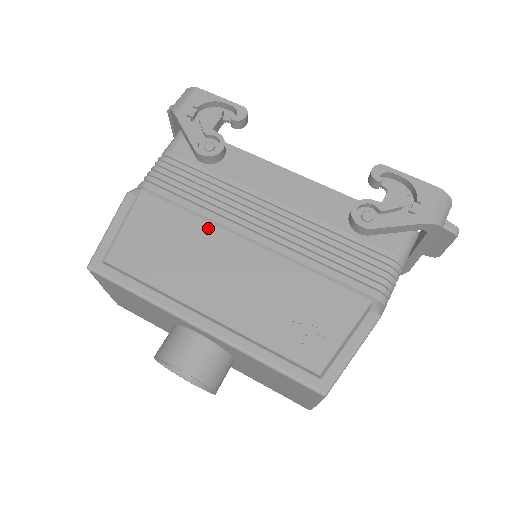
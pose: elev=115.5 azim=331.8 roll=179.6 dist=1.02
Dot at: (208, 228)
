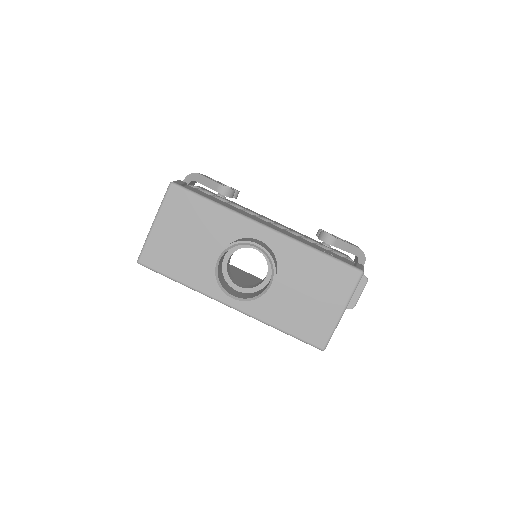
Dot at: (241, 210)
